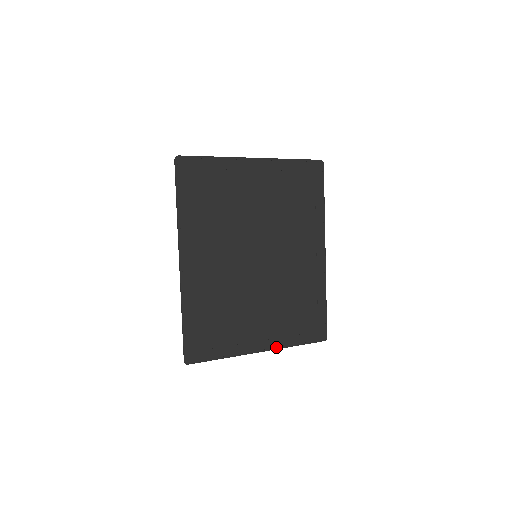
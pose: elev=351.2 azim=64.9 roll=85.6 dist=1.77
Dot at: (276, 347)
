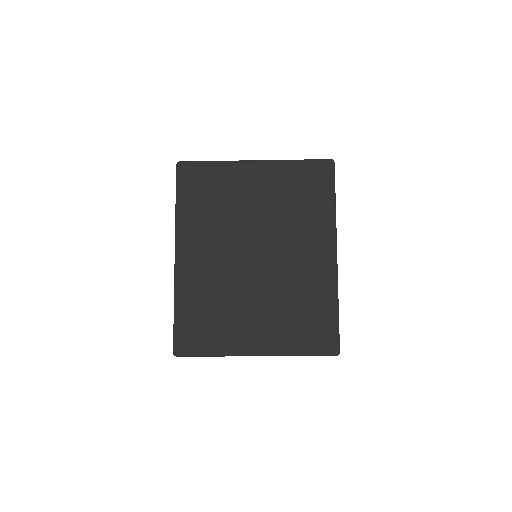
Dot at: (274, 353)
